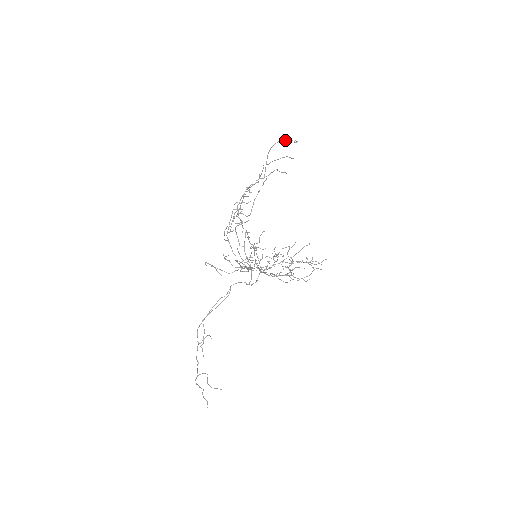
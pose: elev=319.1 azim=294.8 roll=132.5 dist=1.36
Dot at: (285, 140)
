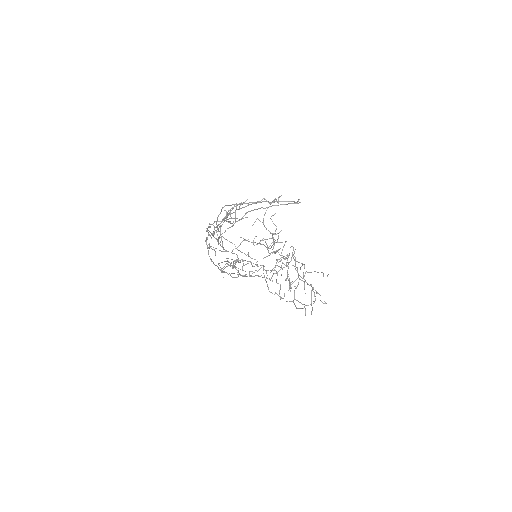
Dot at: (247, 203)
